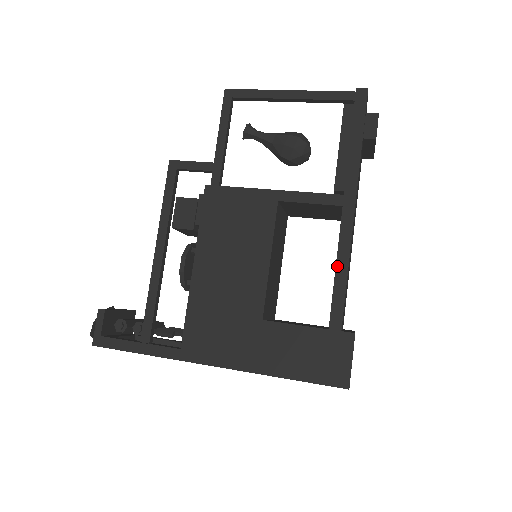
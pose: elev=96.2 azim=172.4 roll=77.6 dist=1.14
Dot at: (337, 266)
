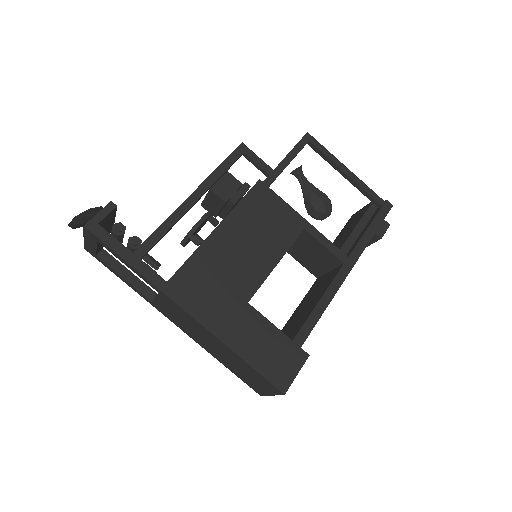
Dot at: (321, 300)
